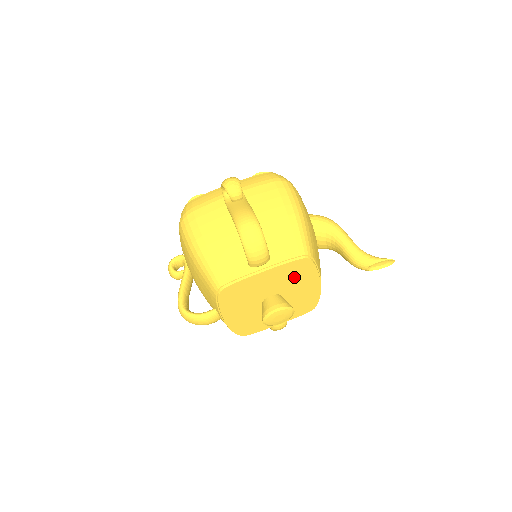
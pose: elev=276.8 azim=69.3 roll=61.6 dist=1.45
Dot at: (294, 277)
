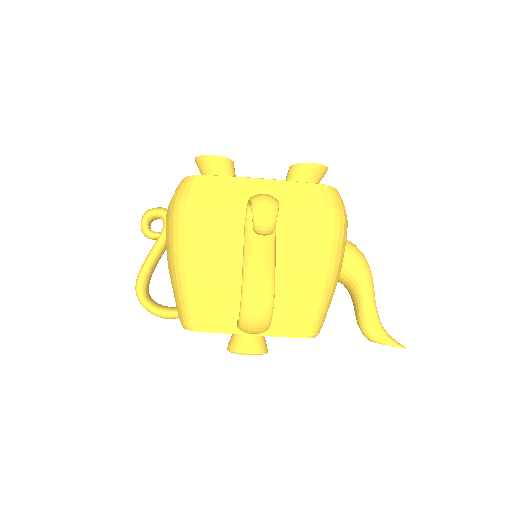
Dot at: occluded
